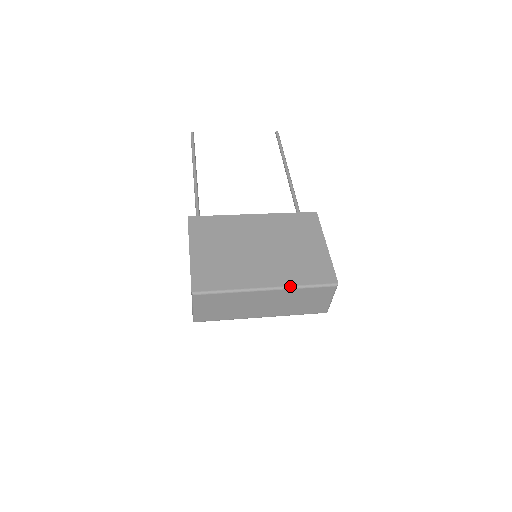
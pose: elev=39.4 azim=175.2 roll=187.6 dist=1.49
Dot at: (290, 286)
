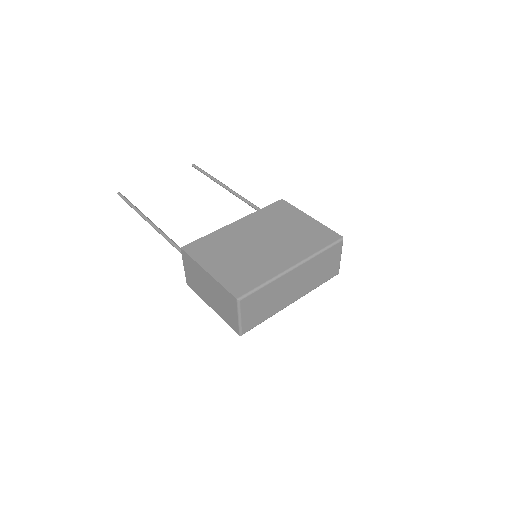
Dot at: (310, 256)
